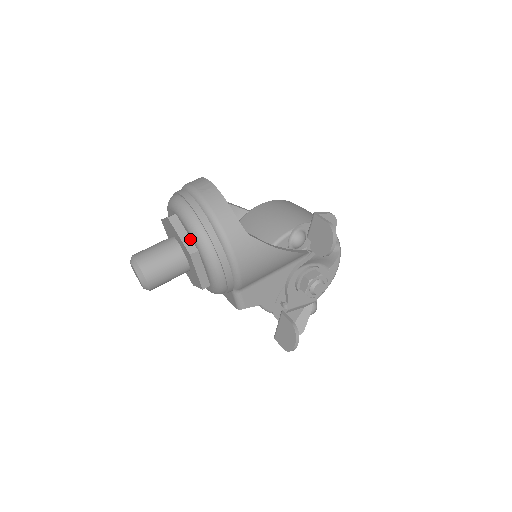
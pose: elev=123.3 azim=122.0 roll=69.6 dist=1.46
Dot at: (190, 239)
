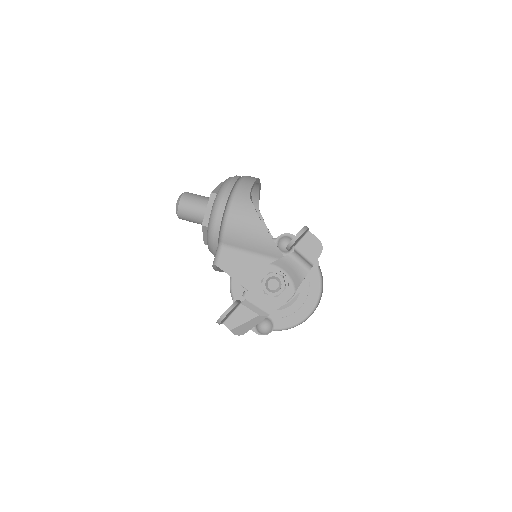
Dot at: occluded
